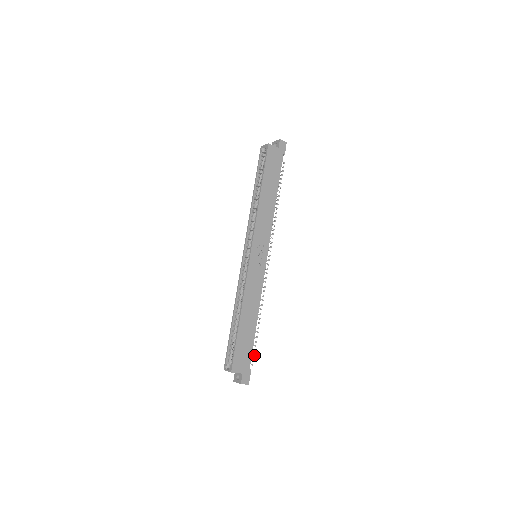
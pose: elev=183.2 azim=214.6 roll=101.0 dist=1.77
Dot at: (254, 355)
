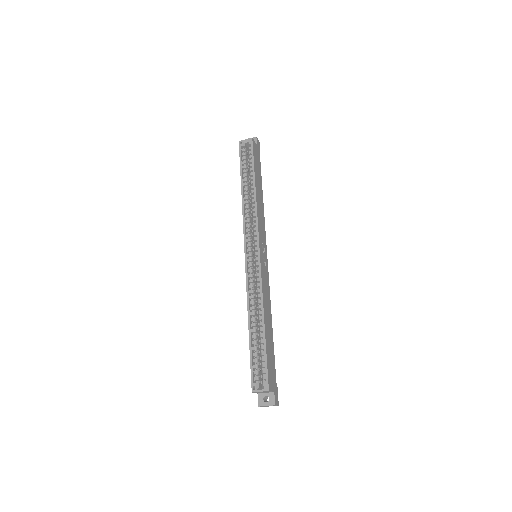
Dot at: occluded
